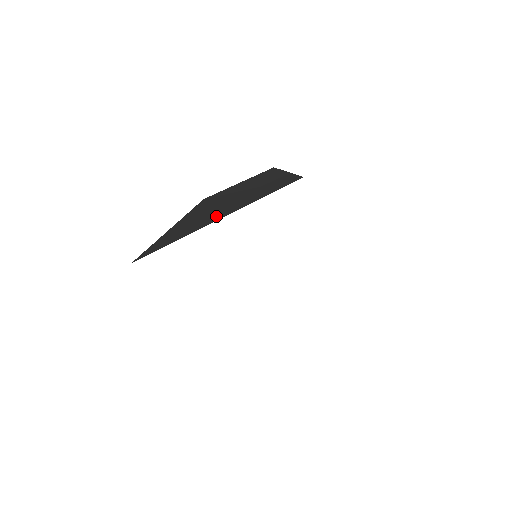
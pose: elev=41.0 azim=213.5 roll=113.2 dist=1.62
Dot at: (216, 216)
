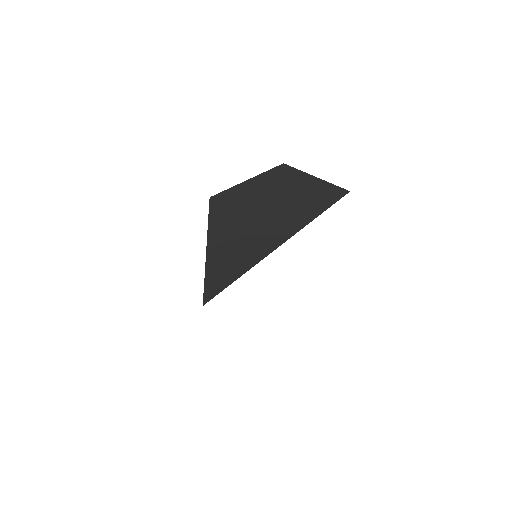
Dot at: (273, 235)
